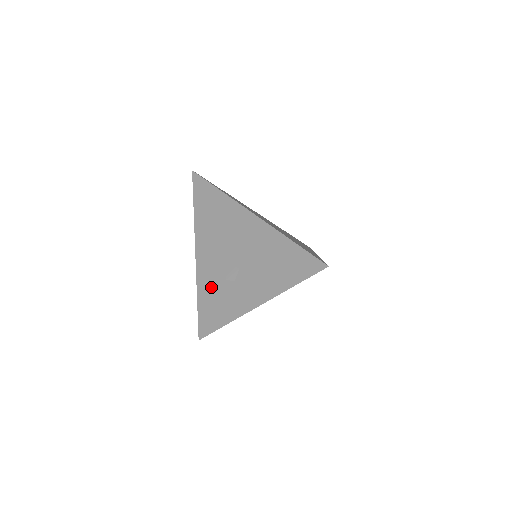
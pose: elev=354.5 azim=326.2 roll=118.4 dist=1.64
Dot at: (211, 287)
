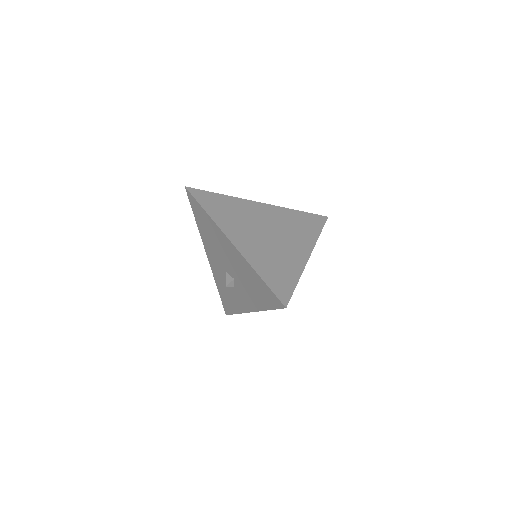
Dot at: (222, 283)
